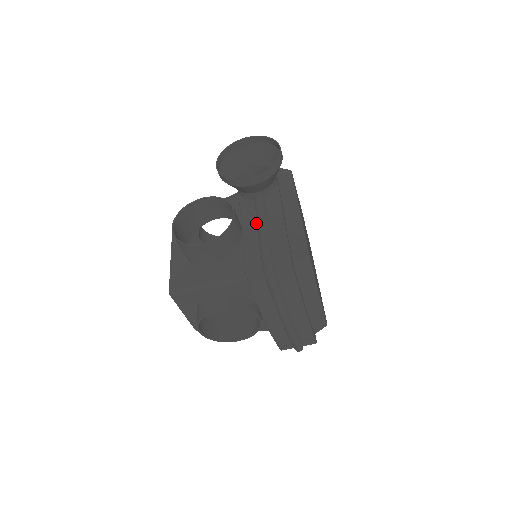
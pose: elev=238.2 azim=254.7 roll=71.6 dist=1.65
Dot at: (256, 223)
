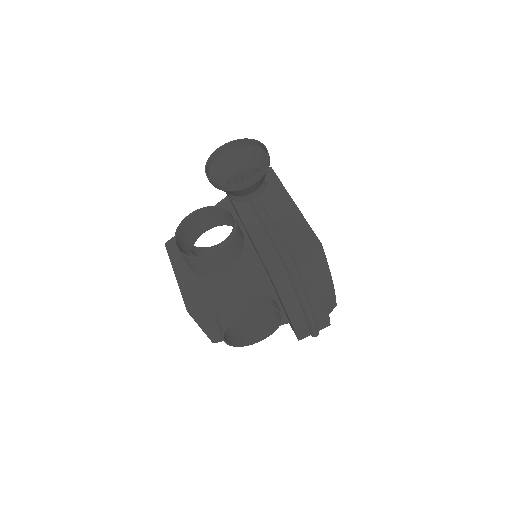
Dot at: (259, 222)
